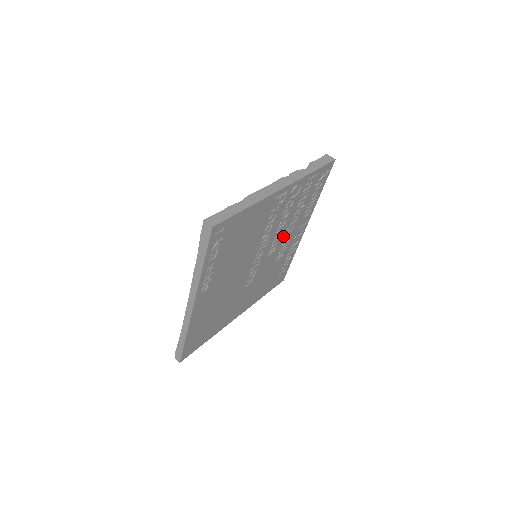
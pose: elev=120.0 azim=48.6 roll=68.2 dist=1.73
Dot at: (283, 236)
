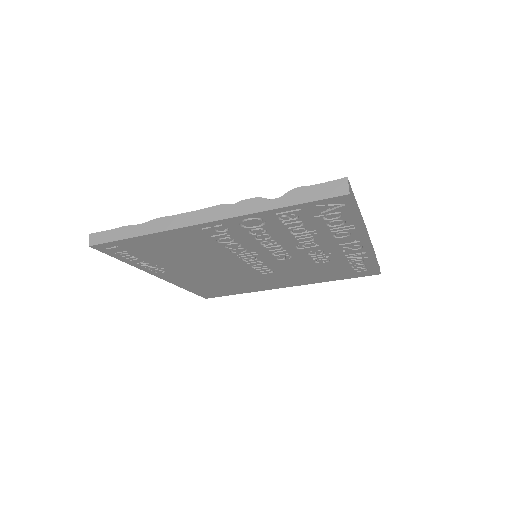
Dot at: (297, 249)
